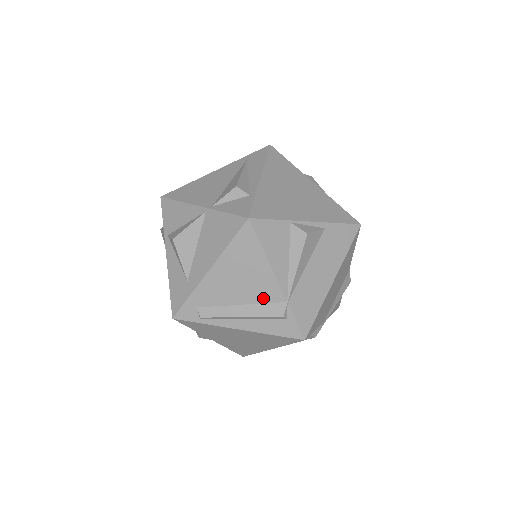
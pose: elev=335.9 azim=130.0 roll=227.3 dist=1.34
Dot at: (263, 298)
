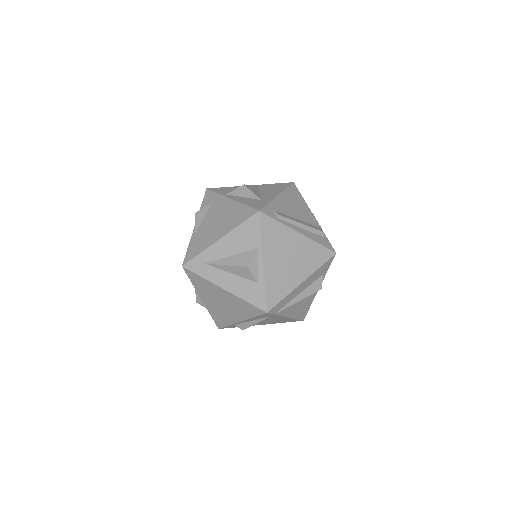
Dot at: (309, 221)
